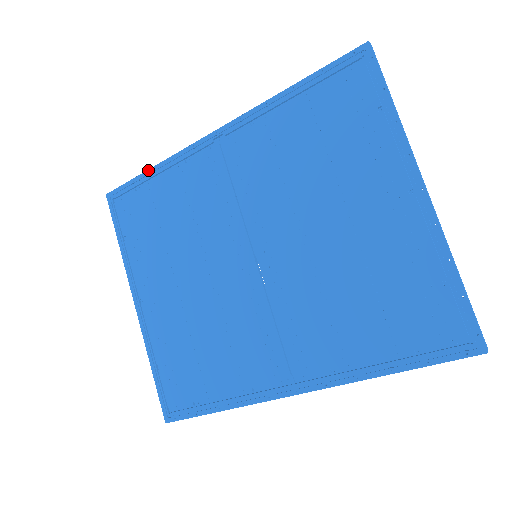
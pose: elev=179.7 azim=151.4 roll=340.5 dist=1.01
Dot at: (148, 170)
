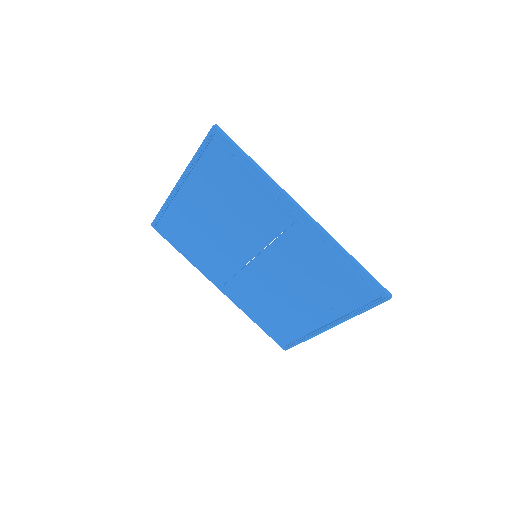
Dot at: (252, 163)
